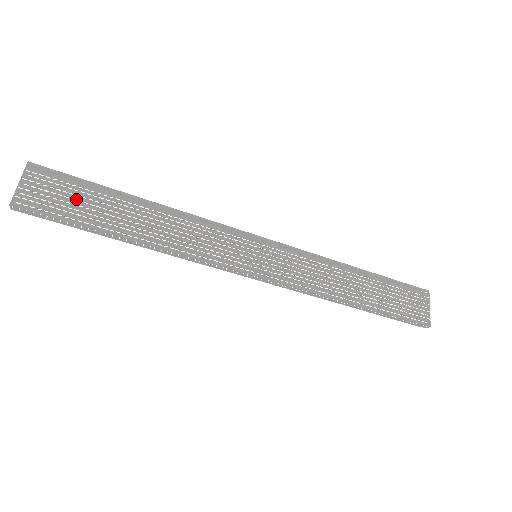
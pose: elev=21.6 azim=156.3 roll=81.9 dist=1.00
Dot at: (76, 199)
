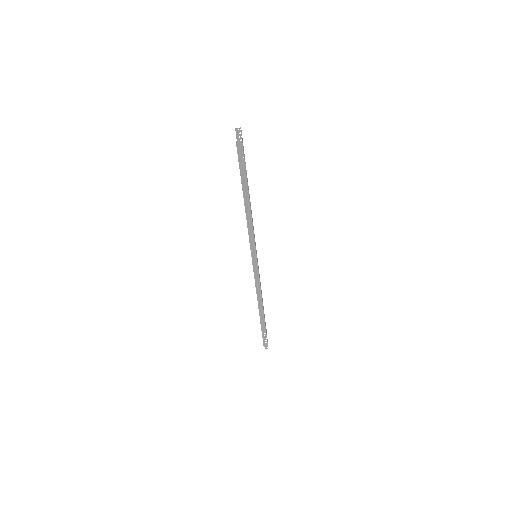
Dot at: (245, 163)
